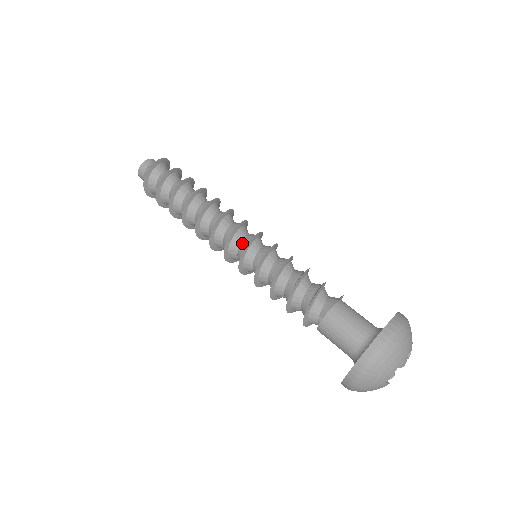
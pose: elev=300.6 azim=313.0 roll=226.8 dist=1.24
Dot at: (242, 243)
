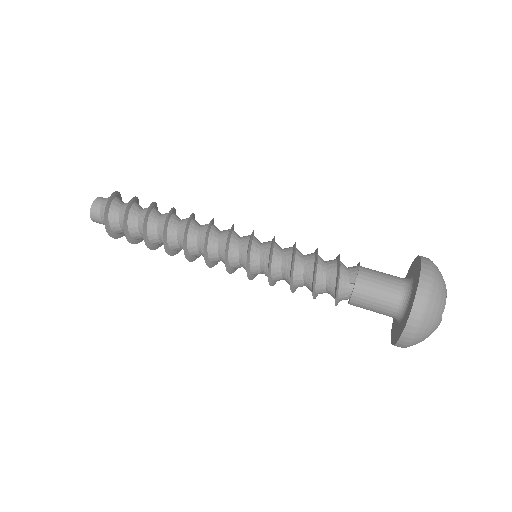
Dot at: (242, 242)
